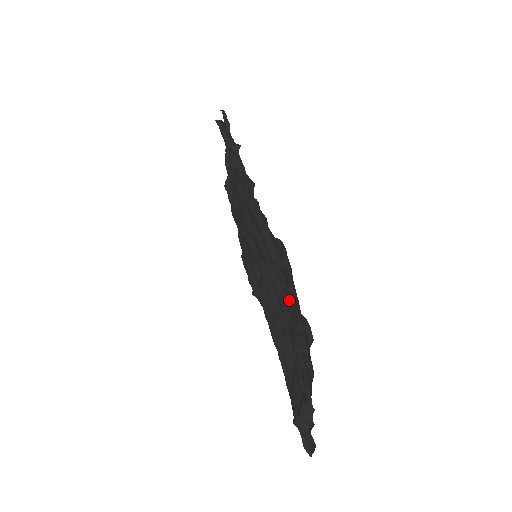
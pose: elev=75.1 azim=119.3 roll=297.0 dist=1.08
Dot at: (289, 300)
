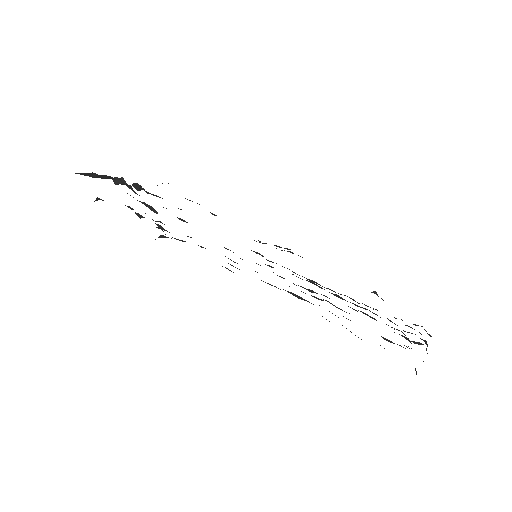
Dot at: occluded
